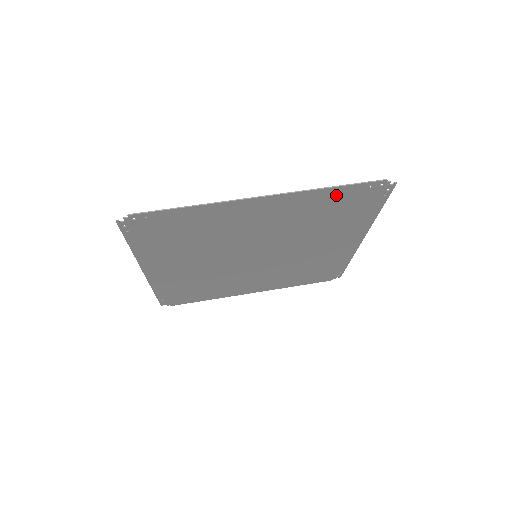
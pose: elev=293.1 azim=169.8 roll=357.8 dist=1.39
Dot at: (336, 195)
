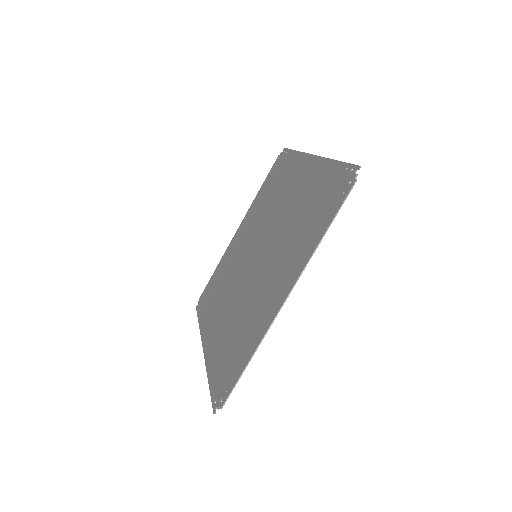
Dot at: (322, 224)
